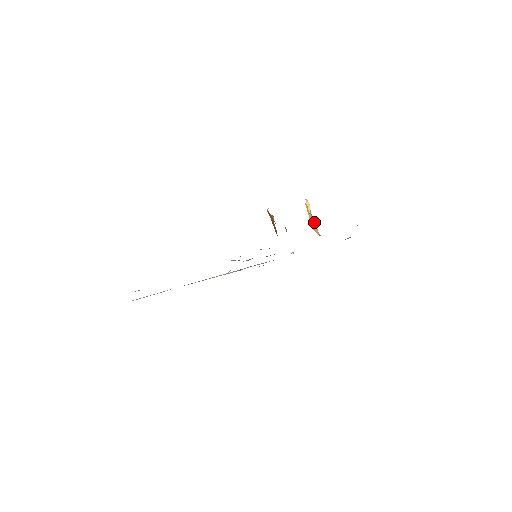
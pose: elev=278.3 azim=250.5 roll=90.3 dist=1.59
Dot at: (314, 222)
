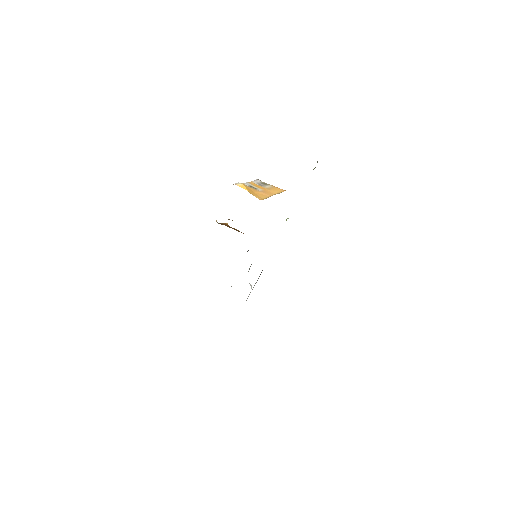
Dot at: (269, 186)
